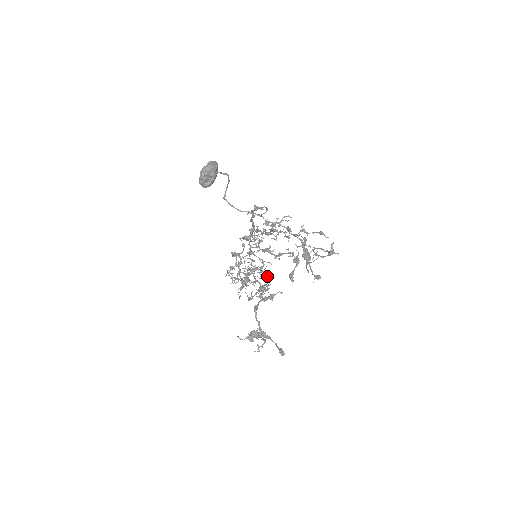
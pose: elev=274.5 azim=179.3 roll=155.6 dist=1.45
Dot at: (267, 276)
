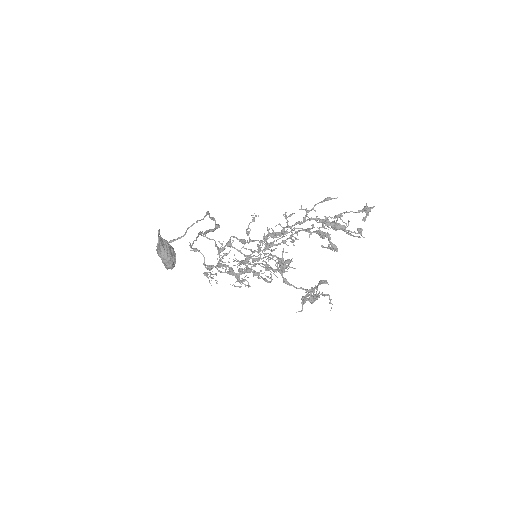
Dot at: (292, 261)
